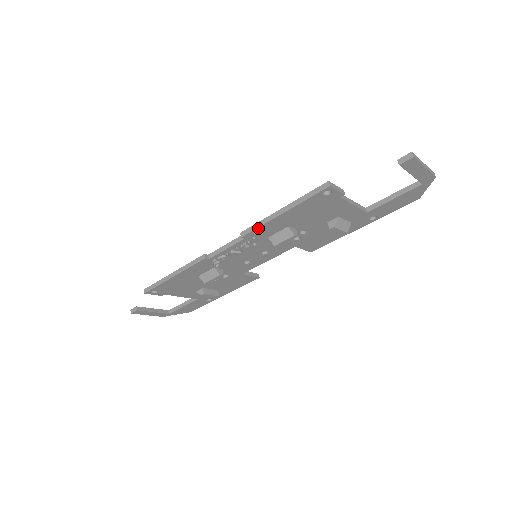
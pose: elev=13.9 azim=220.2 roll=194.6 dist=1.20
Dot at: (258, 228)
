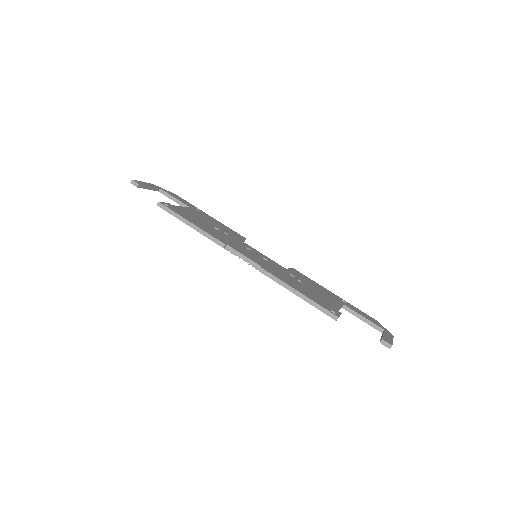
Dot at: (274, 280)
